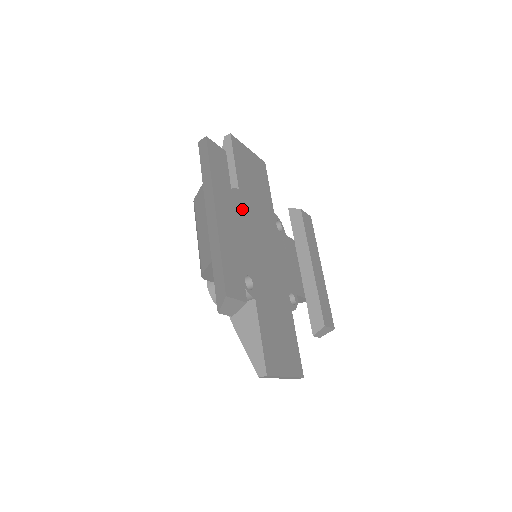
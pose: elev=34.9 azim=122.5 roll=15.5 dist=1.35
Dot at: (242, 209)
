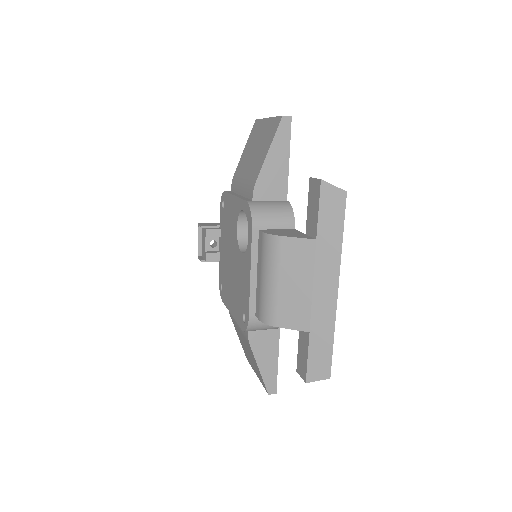
Dot at: occluded
